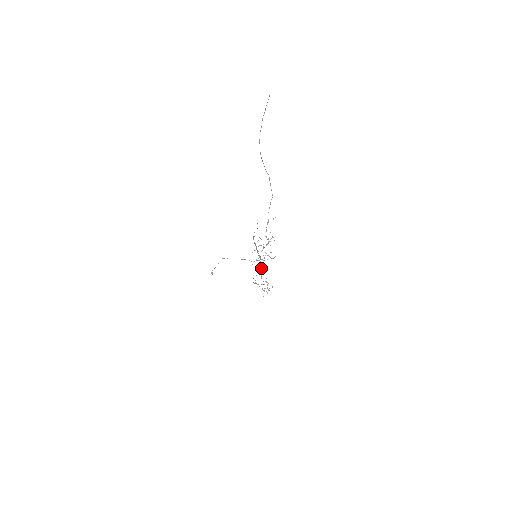
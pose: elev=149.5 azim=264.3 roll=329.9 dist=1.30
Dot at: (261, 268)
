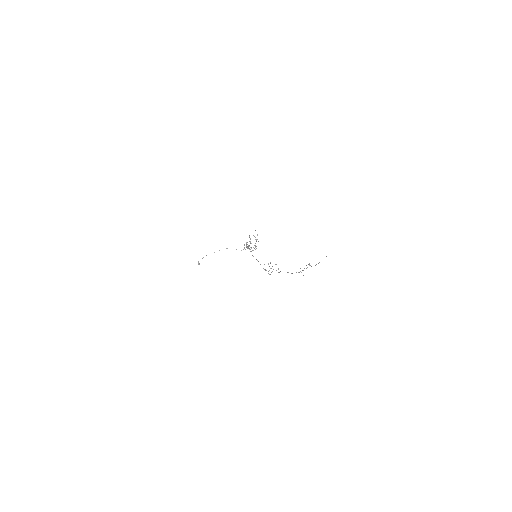
Dot at: occluded
